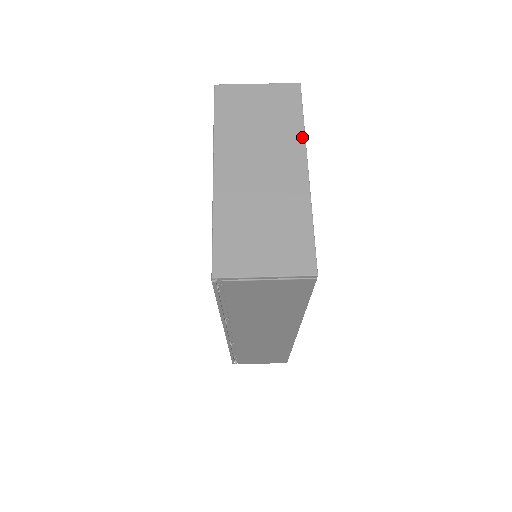
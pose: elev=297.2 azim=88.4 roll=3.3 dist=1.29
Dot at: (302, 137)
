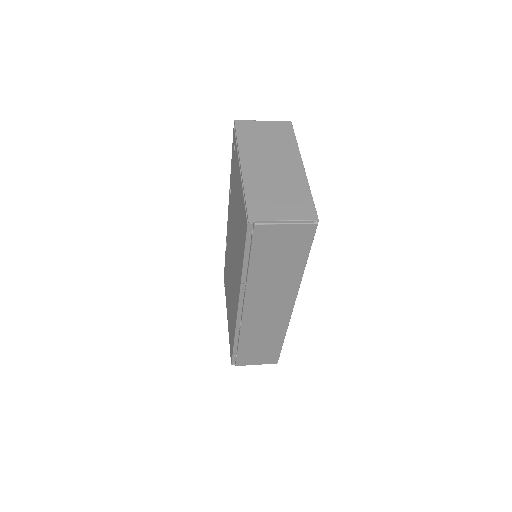
Dot at: (297, 149)
